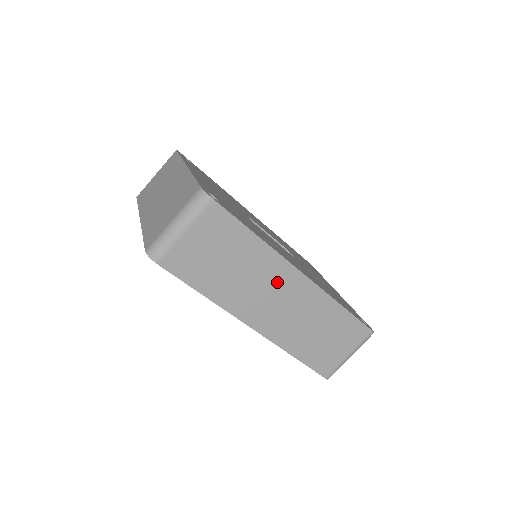
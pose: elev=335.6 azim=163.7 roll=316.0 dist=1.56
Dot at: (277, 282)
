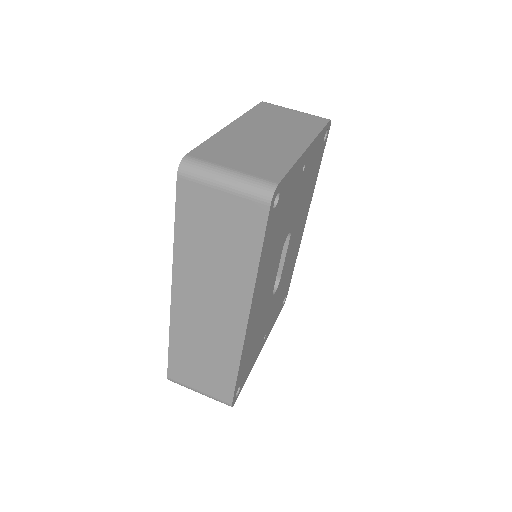
Dot at: (226, 301)
